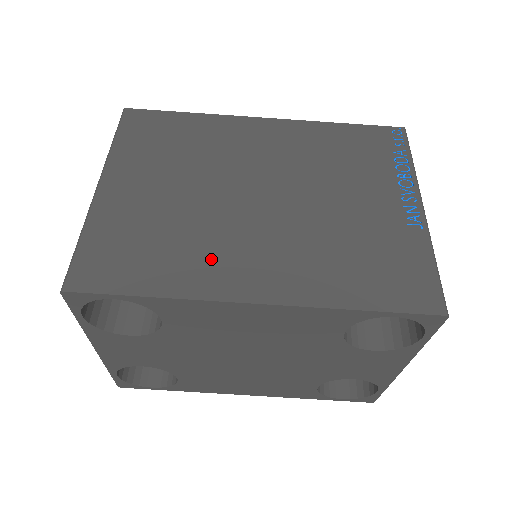
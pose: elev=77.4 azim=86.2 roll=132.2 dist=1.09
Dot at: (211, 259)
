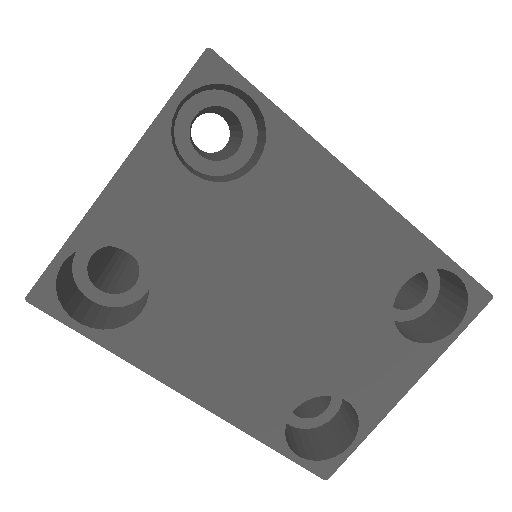
Dot at: occluded
